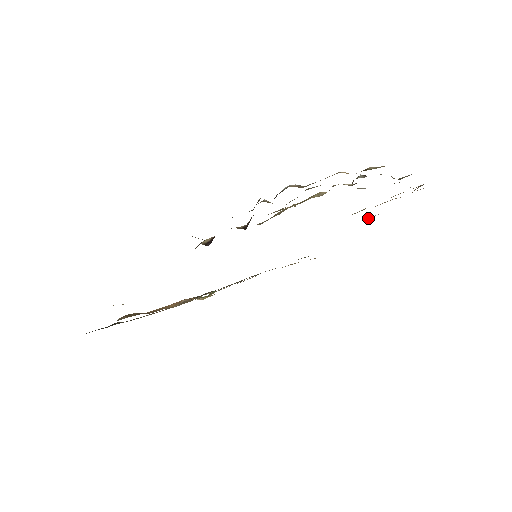
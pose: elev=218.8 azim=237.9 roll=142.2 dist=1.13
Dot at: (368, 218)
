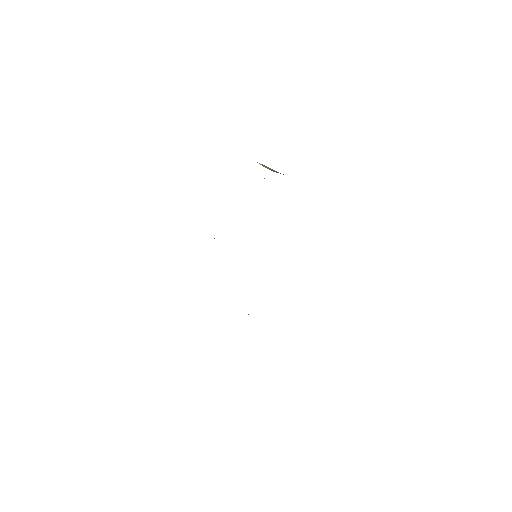
Dot at: occluded
